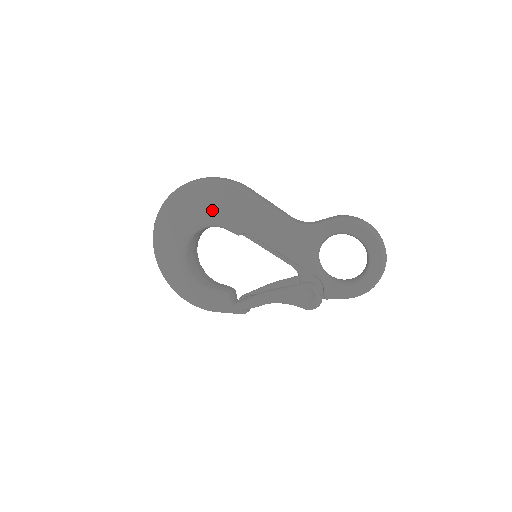
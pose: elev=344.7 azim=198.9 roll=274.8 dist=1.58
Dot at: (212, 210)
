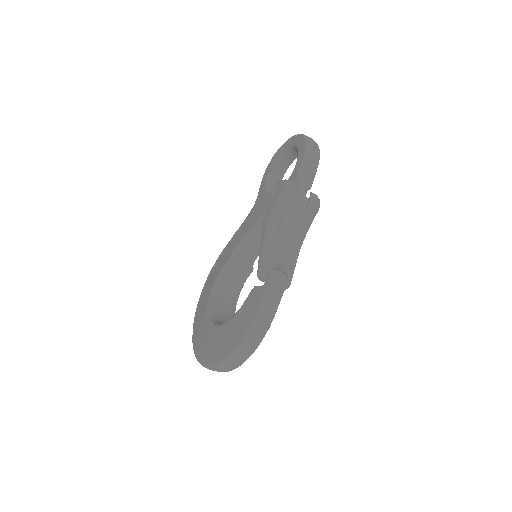
Dot at: (211, 282)
